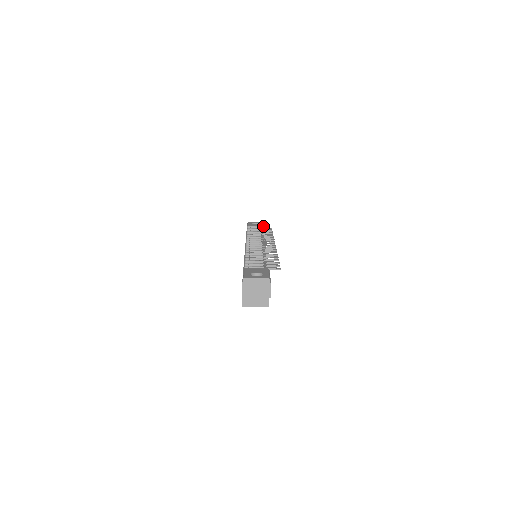
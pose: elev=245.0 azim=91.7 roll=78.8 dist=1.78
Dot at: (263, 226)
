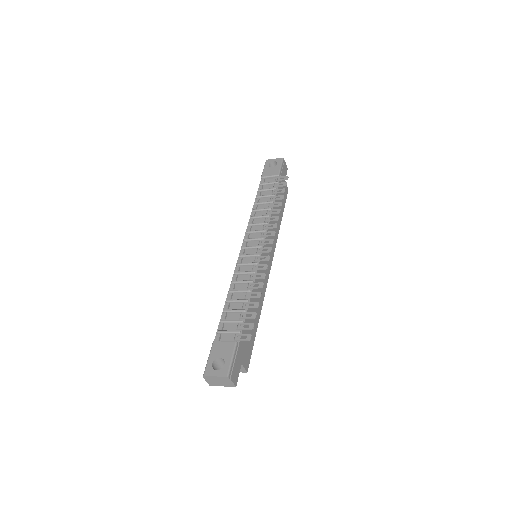
Dot at: (279, 173)
